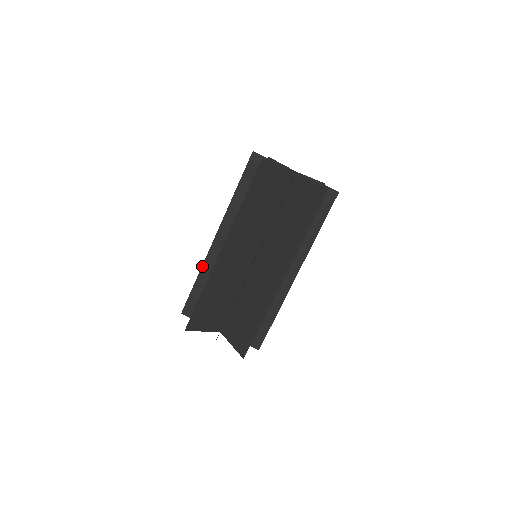
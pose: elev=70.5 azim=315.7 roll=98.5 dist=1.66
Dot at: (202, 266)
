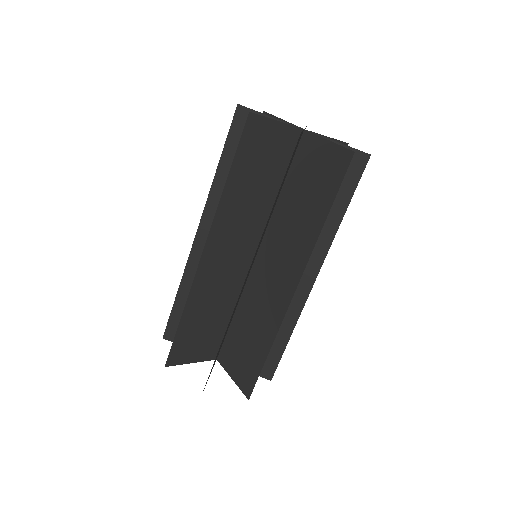
Dot at: (183, 274)
